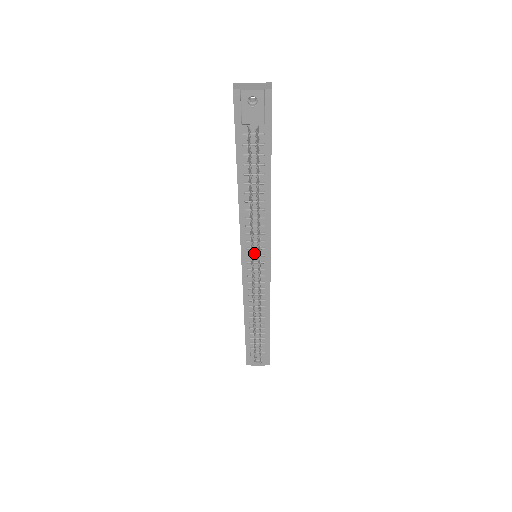
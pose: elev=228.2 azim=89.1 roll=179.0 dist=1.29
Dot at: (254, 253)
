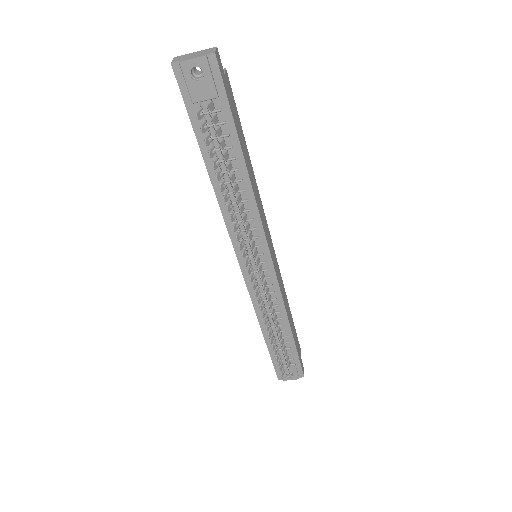
Dot at: (250, 253)
